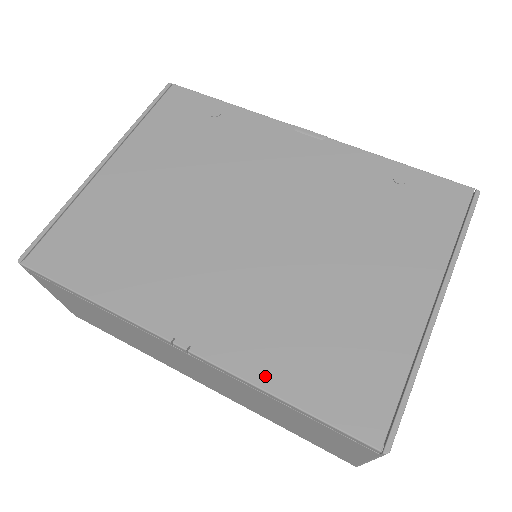
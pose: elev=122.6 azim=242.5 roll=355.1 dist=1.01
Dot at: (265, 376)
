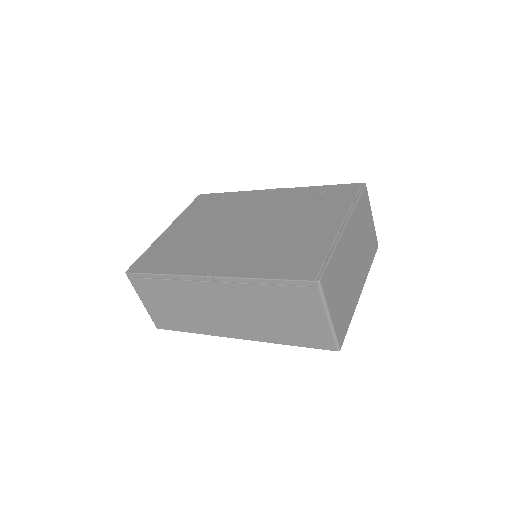
Dot at: (253, 273)
